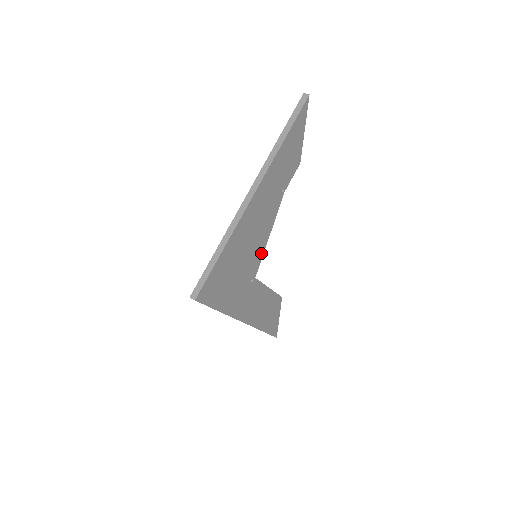
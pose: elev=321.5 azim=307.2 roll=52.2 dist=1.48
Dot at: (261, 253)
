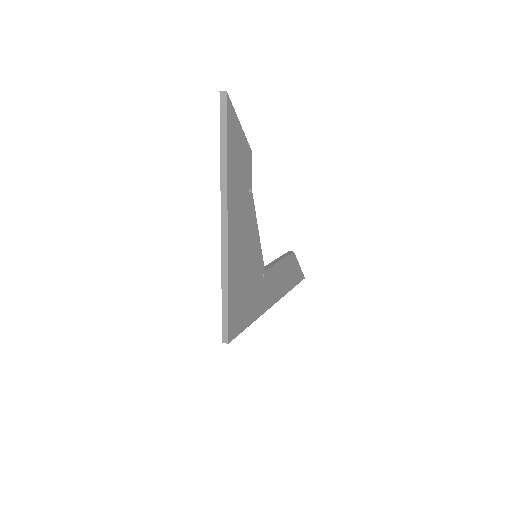
Dot at: (259, 251)
